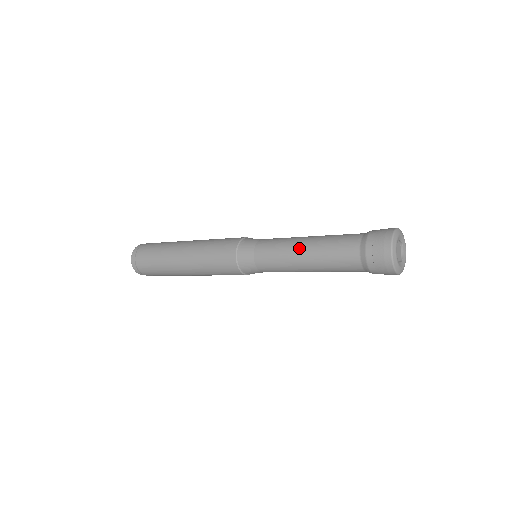
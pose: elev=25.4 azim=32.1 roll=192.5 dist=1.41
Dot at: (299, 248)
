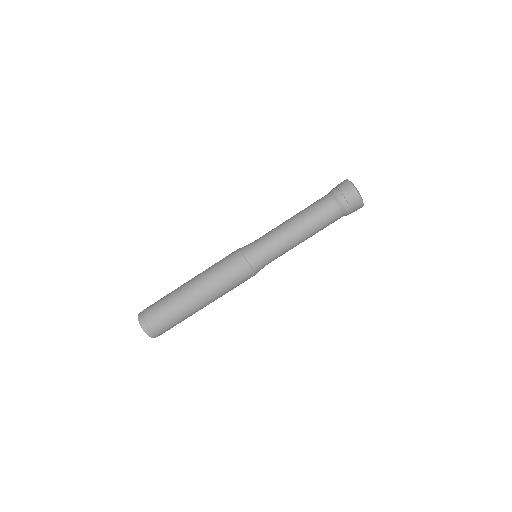
Dot at: (298, 234)
